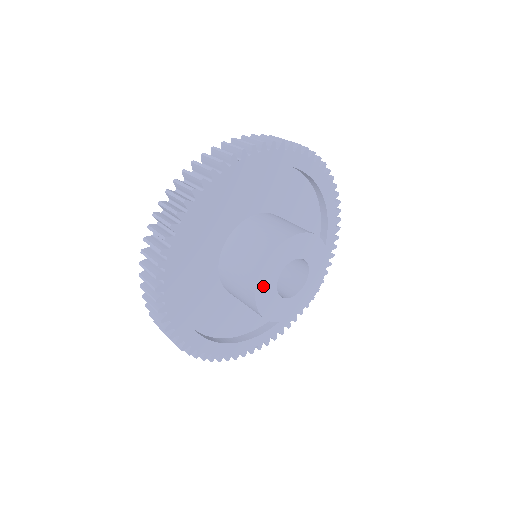
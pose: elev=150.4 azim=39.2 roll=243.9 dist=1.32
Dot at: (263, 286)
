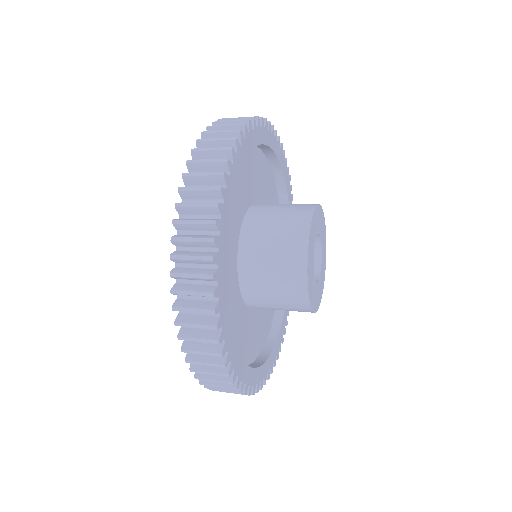
Dot at: (309, 256)
